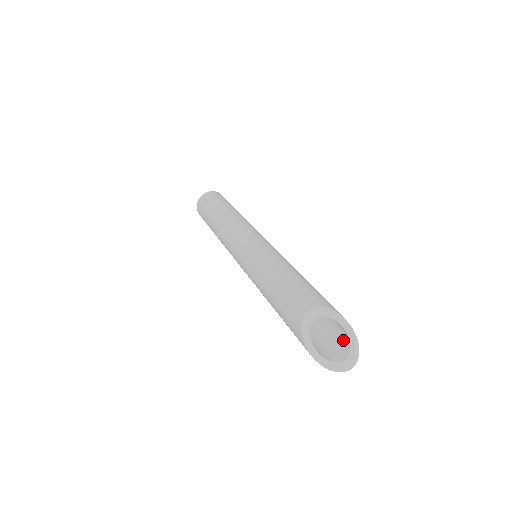
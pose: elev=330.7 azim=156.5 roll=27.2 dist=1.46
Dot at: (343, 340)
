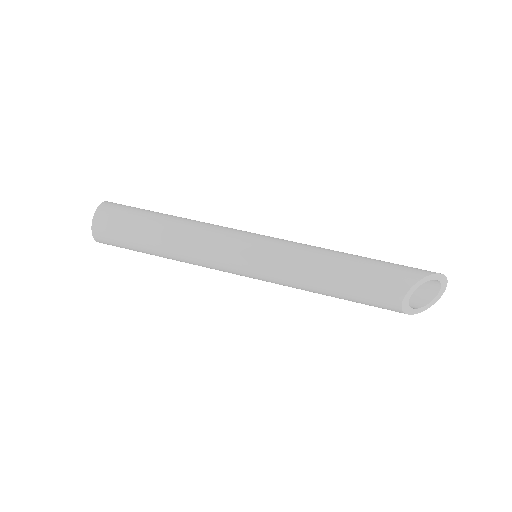
Dot at: occluded
